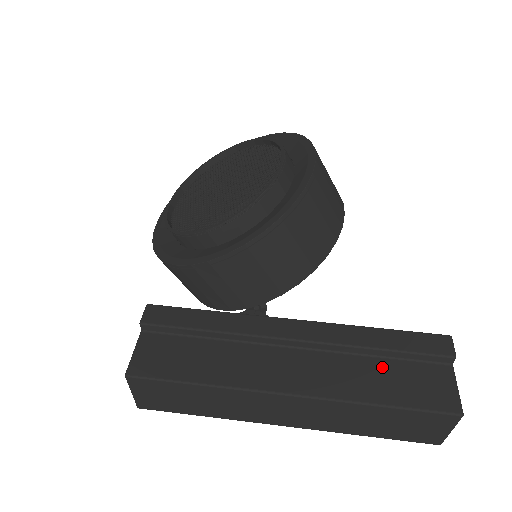
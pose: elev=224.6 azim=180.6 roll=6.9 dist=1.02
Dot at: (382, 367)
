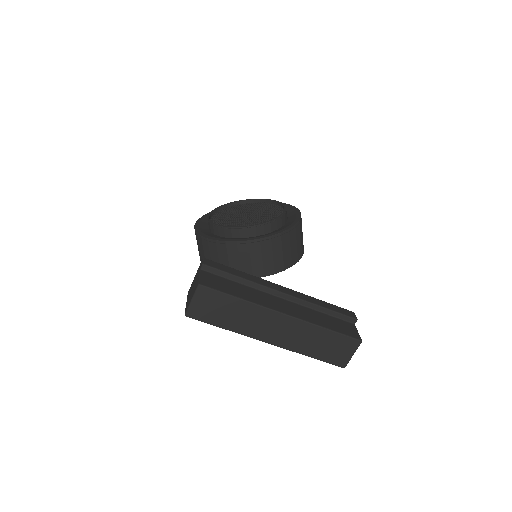
Dot at: (324, 316)
